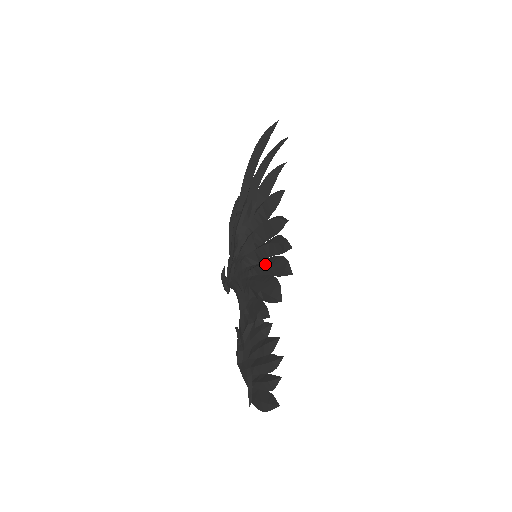
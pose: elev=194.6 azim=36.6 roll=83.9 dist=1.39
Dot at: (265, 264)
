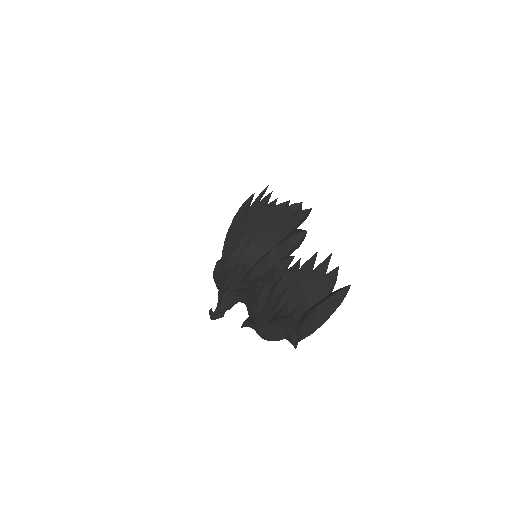
Dot at: occluded
